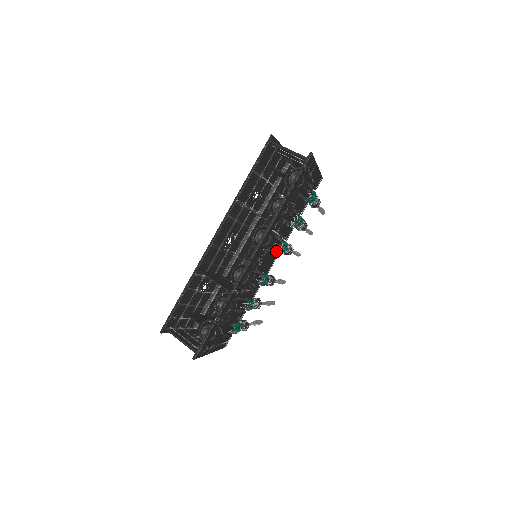
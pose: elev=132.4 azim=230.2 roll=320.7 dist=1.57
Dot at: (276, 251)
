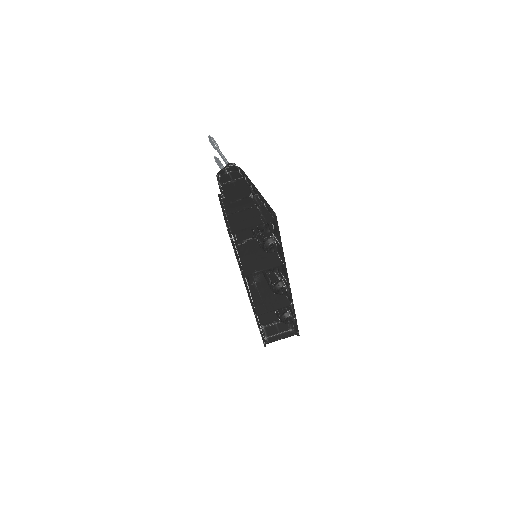
Dot at: occluded
